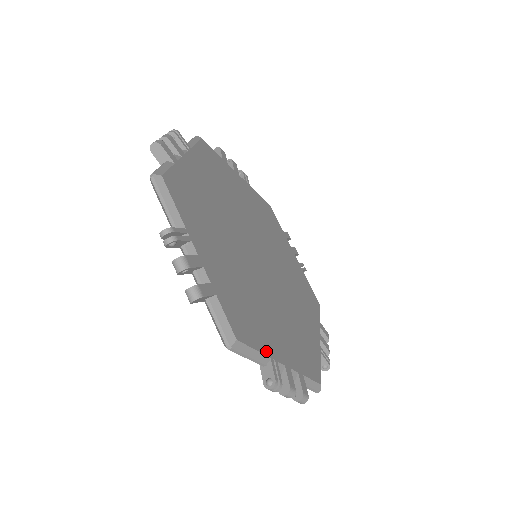
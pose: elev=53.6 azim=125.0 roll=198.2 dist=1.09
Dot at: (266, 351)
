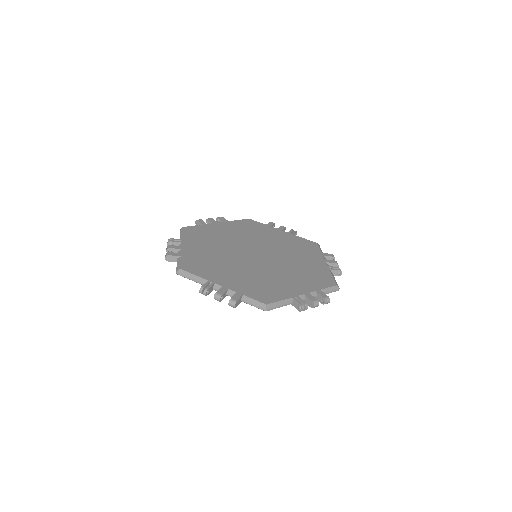
Dot at: (207, 278)
